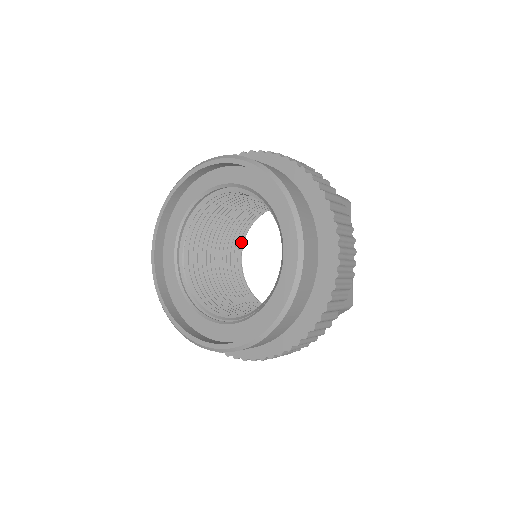
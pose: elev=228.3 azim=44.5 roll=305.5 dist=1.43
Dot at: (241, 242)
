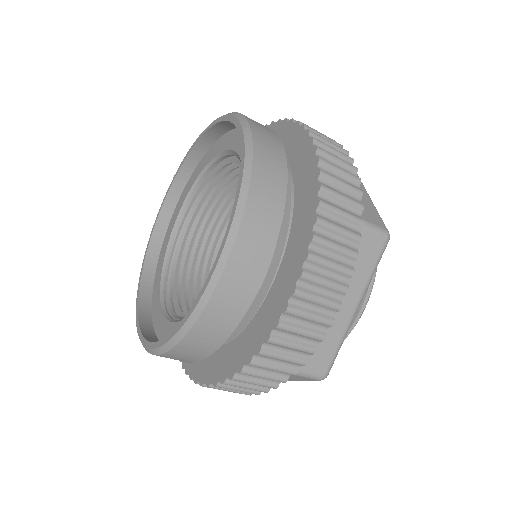
Dot at: occluded
